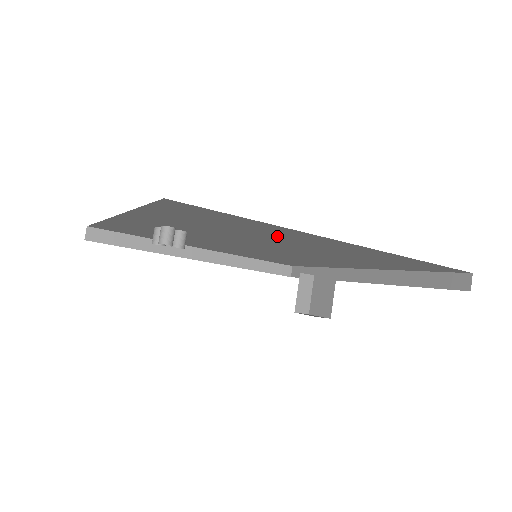
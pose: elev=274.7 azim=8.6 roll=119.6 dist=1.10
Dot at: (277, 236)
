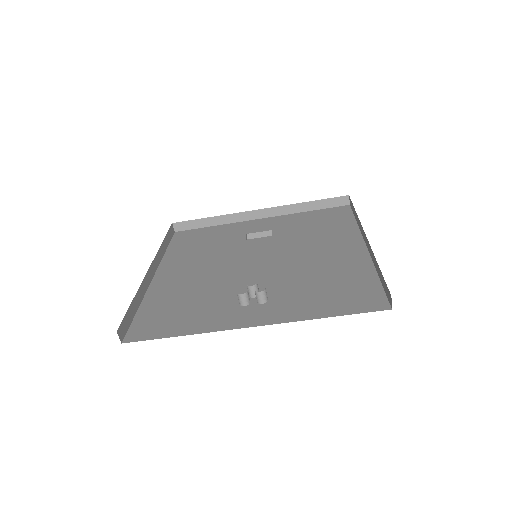
Dot at: occluded
